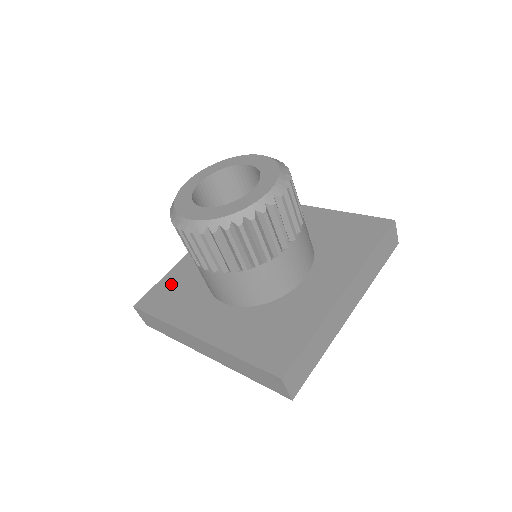
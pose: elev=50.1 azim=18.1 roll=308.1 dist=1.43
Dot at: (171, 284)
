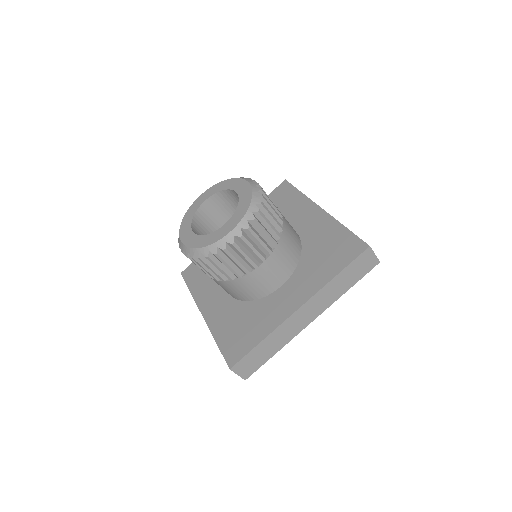
Dot at: occluded
